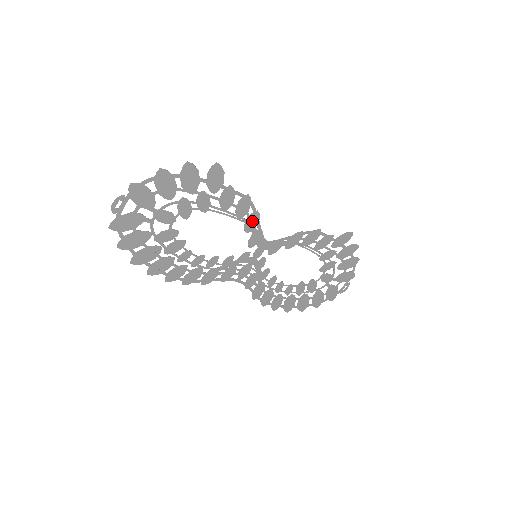
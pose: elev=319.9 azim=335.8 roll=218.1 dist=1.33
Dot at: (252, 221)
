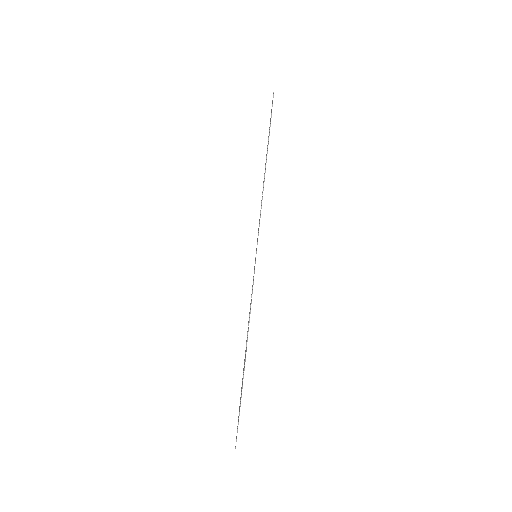
Dot at: occluded
